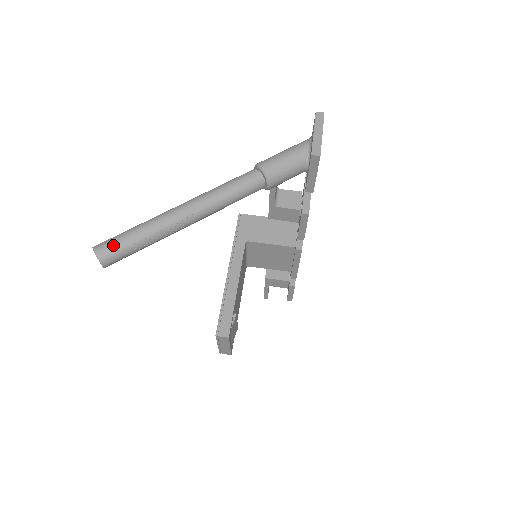
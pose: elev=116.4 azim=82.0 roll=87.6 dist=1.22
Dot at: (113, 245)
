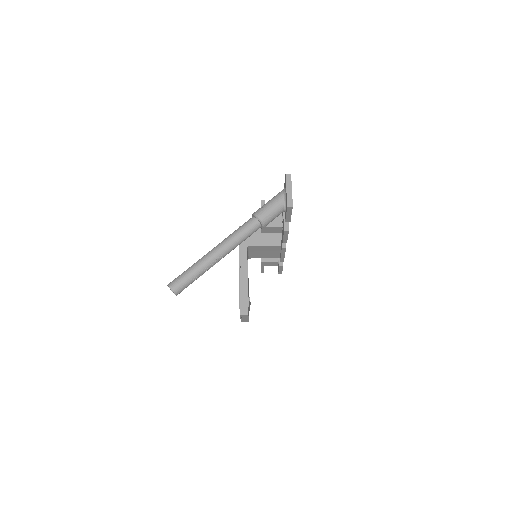
Dot at: (180, 283)
